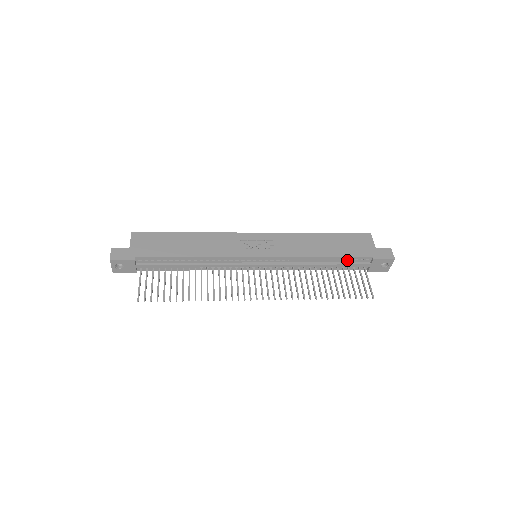
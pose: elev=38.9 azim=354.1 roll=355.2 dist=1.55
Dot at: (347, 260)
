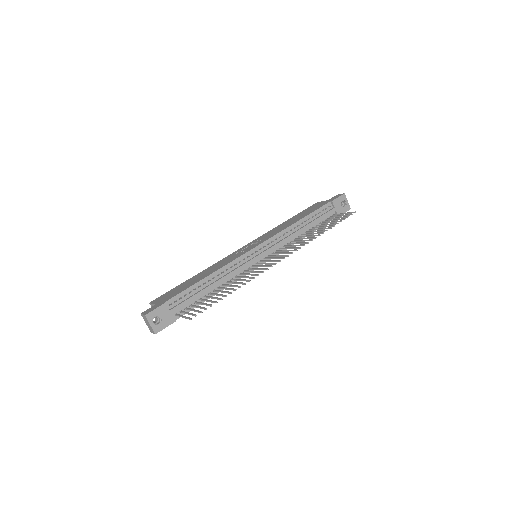
Dot at: (317, 215)
